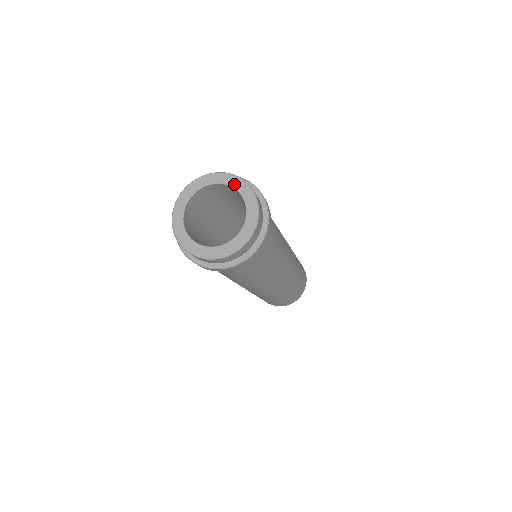
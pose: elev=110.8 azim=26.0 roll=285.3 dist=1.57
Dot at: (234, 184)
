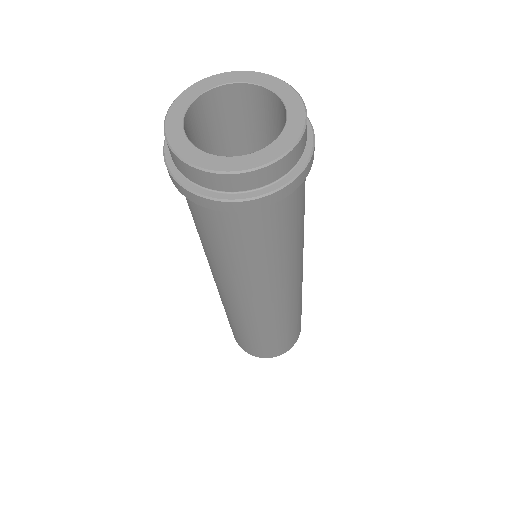
Dot at: (225, 80)
